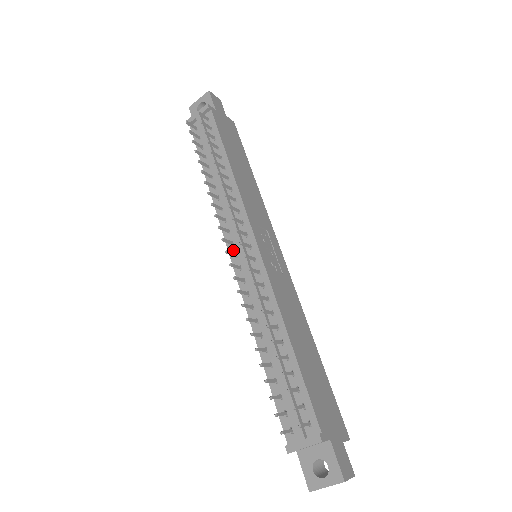
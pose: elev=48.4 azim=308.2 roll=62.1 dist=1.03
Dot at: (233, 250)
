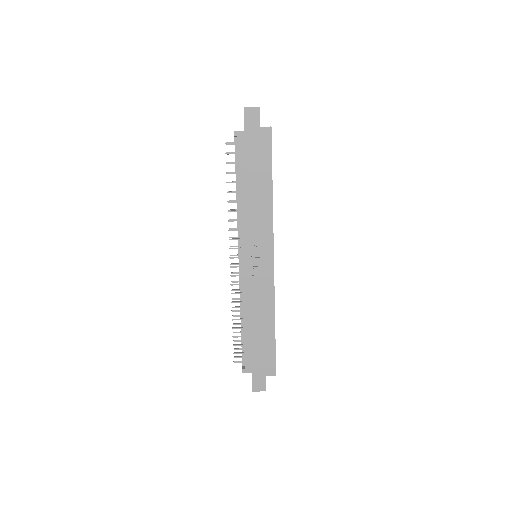
Dot at: occluded
